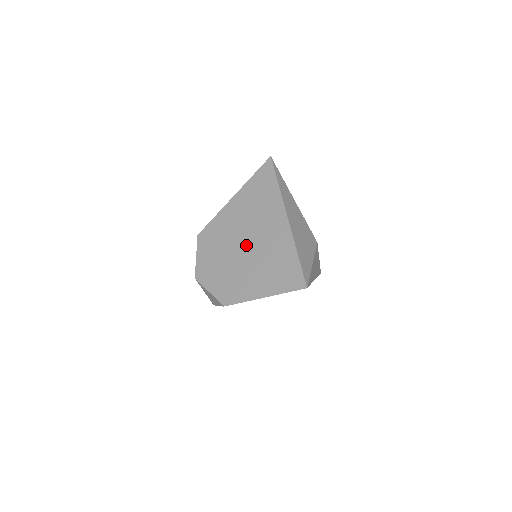
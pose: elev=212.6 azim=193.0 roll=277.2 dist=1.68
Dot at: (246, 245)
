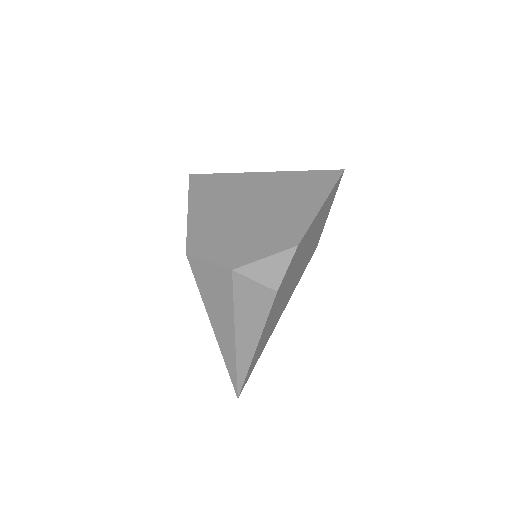
Dot at: (250, 209)
